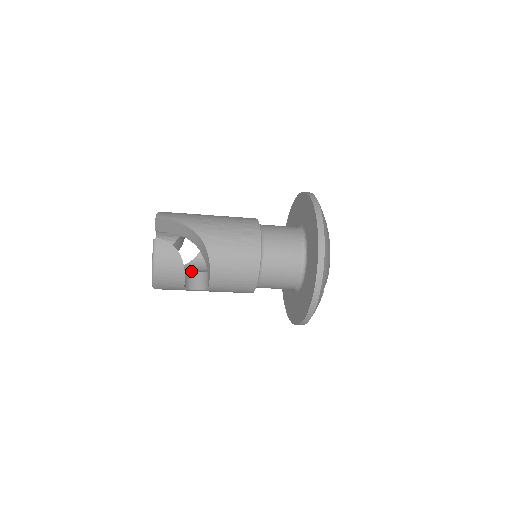
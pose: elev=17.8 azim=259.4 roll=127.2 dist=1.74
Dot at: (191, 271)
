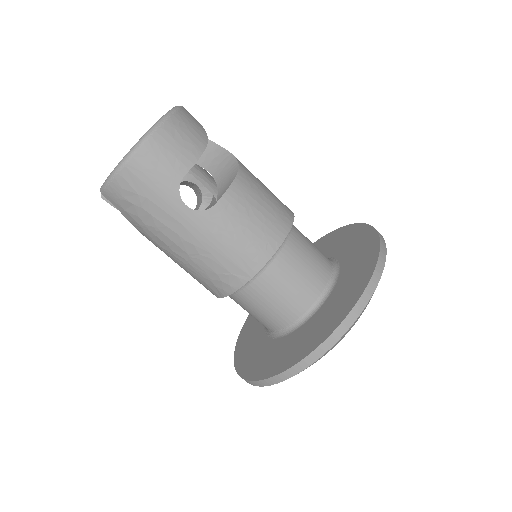
Dot at: occluded
